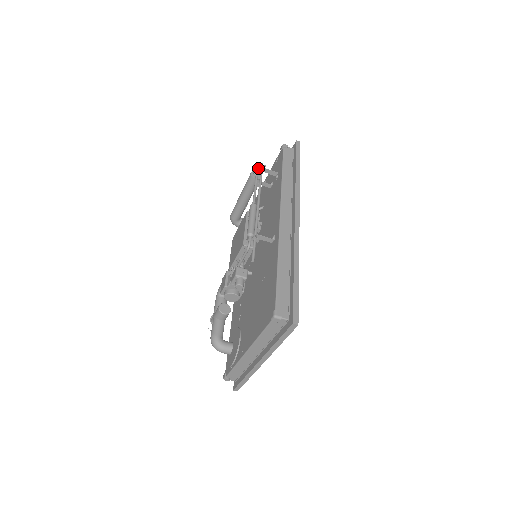
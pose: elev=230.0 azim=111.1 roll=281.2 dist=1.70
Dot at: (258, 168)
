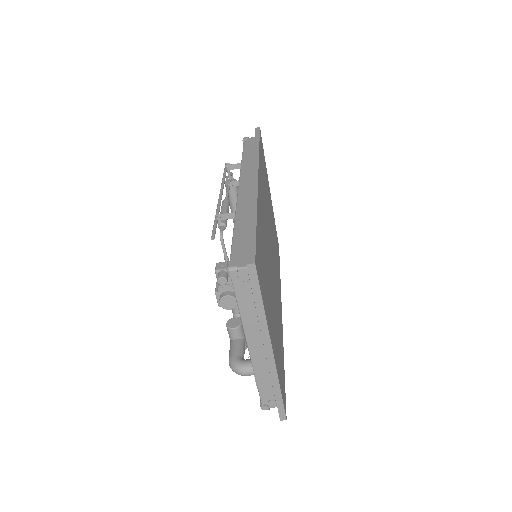
Dot at: (227, 172)
